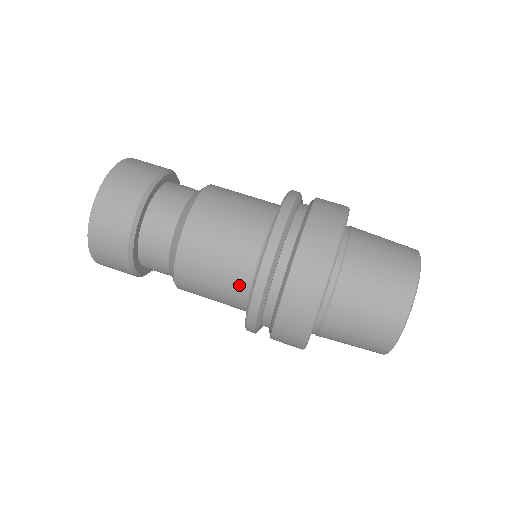
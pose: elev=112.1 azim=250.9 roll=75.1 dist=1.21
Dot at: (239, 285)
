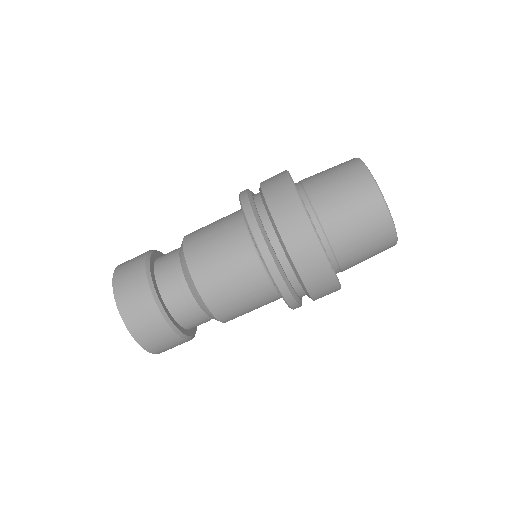
Dot at: (269, 297)
